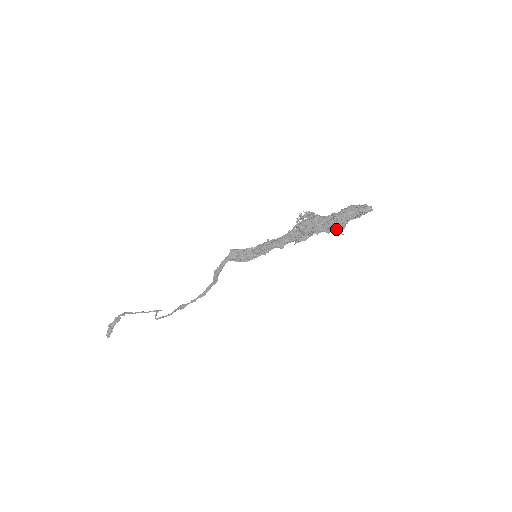
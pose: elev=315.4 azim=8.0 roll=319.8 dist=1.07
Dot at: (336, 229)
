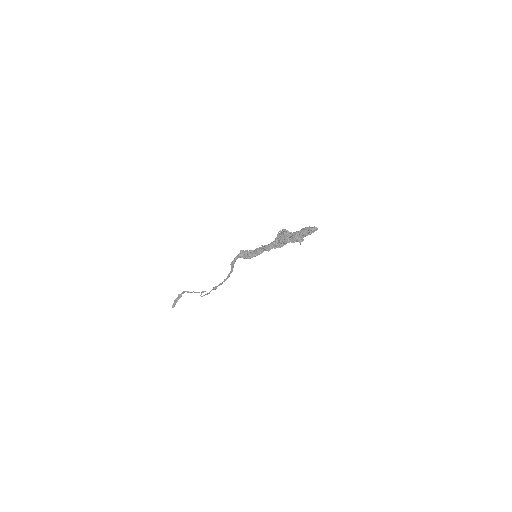
Dot at: (297, 241)
